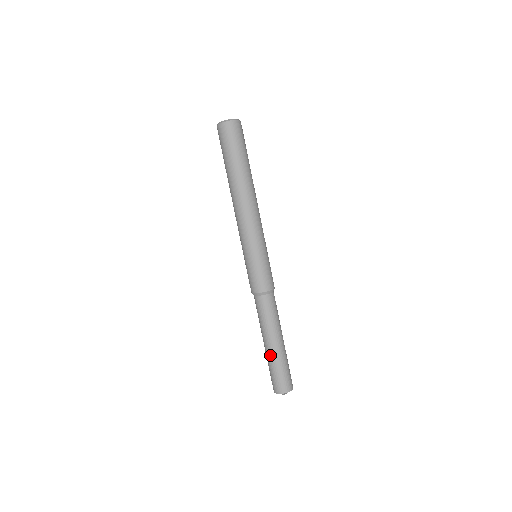
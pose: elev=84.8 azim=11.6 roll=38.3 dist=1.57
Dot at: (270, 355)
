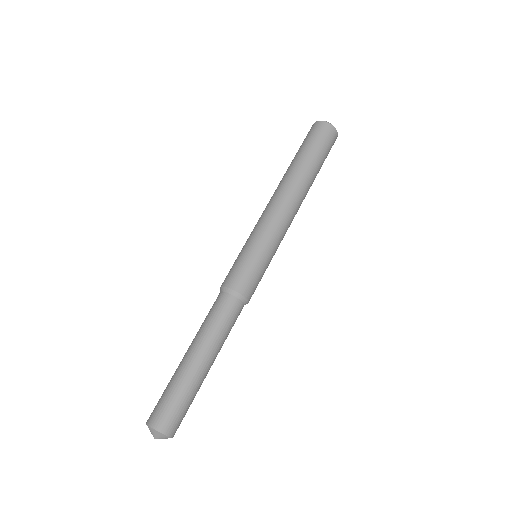
Dot at: (188, 372)
